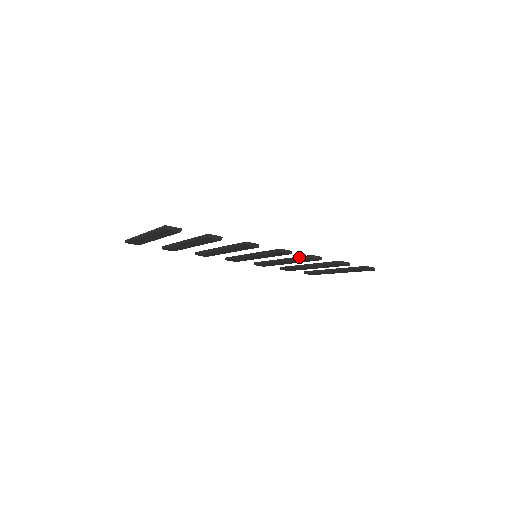
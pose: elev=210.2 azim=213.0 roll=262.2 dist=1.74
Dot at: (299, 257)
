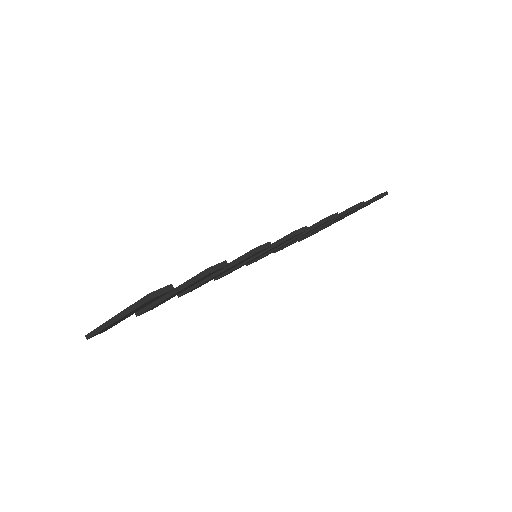
Dot at: (309, 228)
